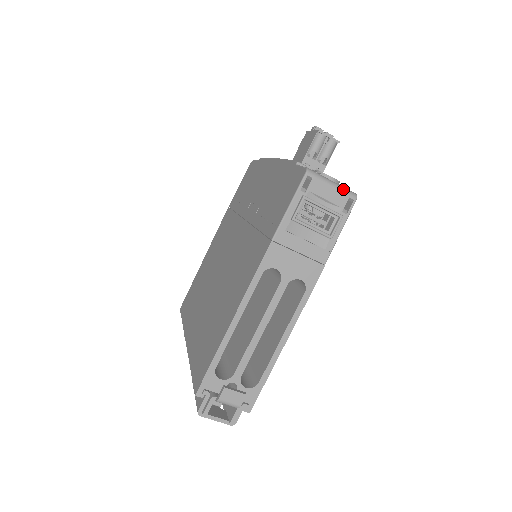
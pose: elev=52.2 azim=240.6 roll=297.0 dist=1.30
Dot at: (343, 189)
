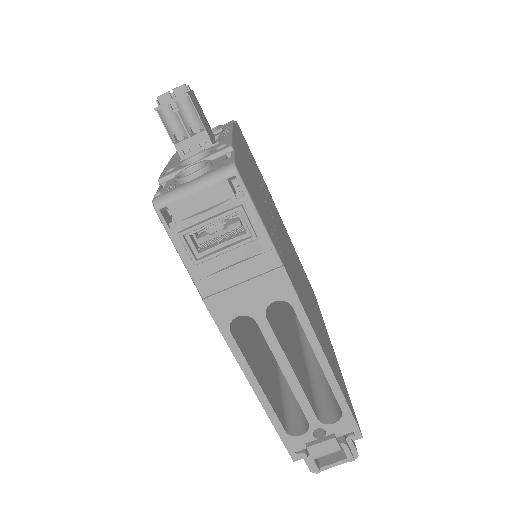
Dot at: (211, 178)
